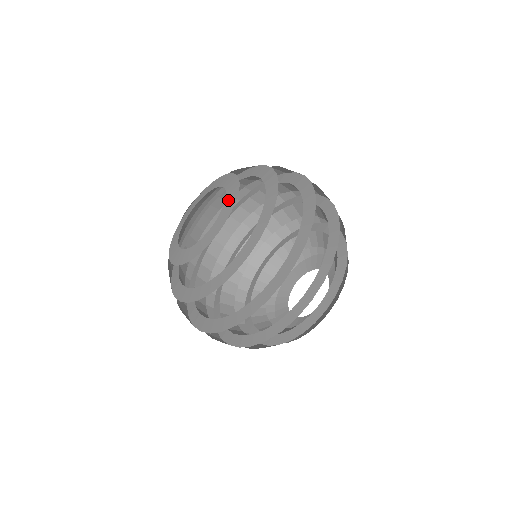
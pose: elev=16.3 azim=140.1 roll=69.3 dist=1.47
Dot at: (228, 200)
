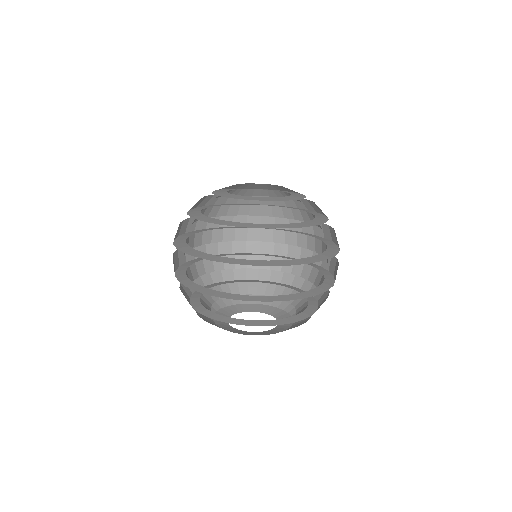
Dot at: (294, 194)
